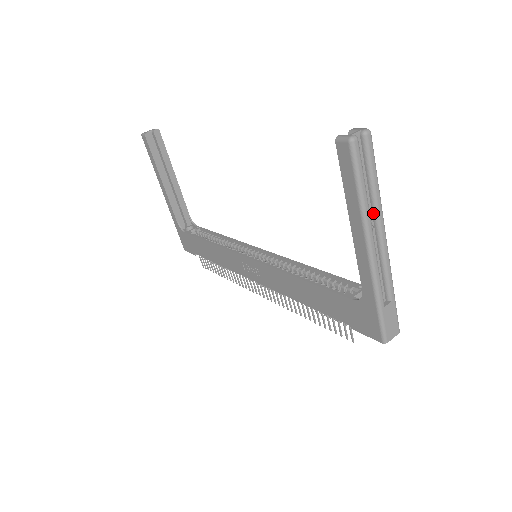
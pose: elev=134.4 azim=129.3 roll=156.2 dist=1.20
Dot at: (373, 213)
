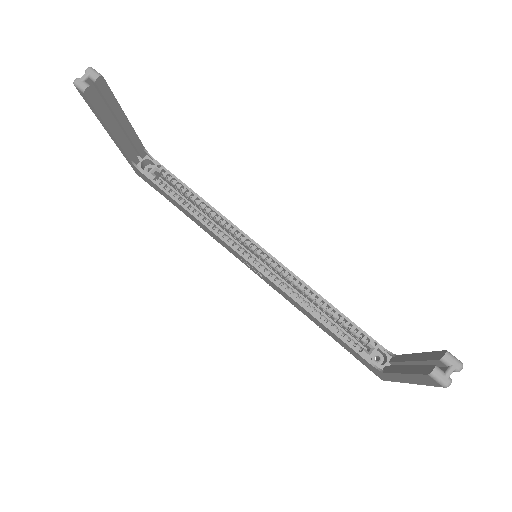
Dot at: occluded
